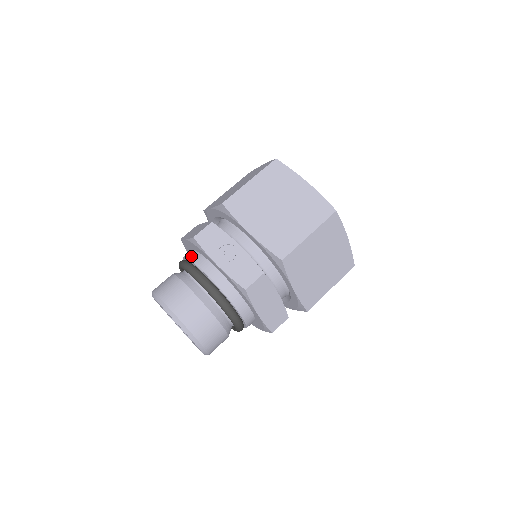
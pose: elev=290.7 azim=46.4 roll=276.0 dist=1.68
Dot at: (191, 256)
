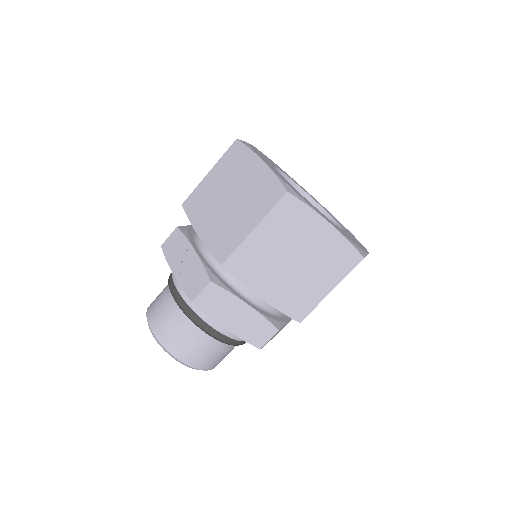
Dot at: occluded
